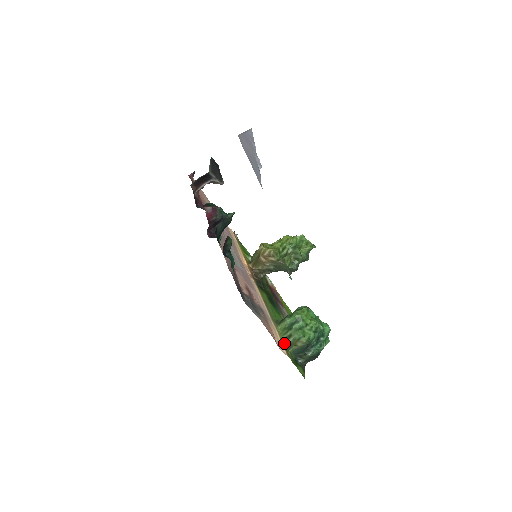
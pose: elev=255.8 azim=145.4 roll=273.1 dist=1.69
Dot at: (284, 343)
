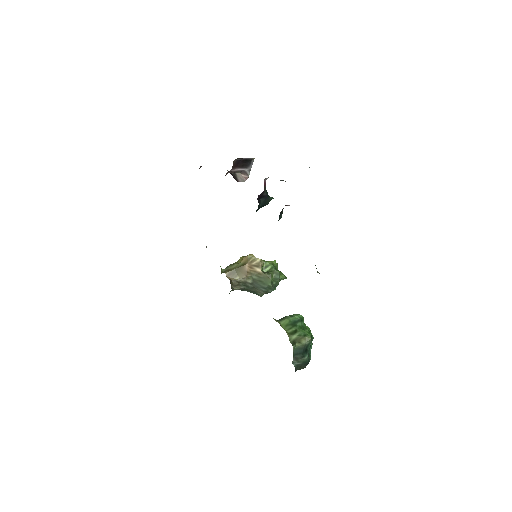
Dot at: (289, 337)
